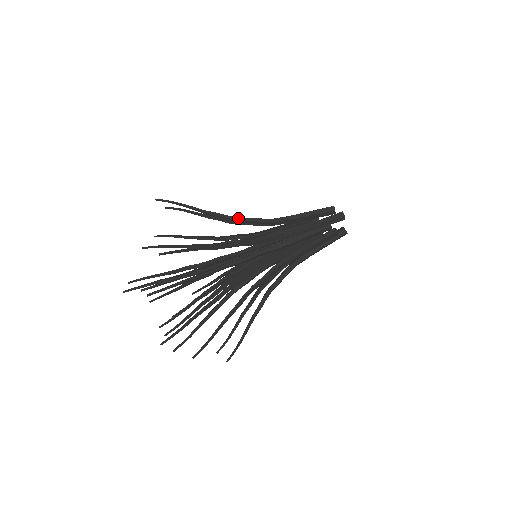
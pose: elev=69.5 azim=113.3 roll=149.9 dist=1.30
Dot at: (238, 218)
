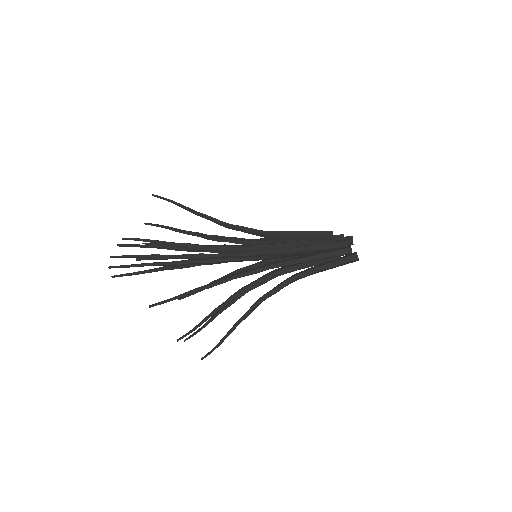
Dot at: occluded
